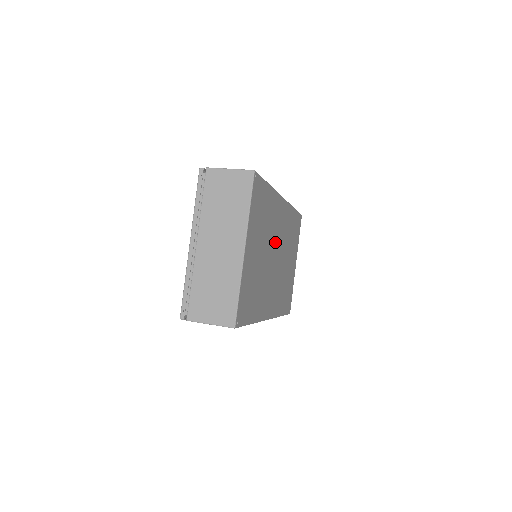
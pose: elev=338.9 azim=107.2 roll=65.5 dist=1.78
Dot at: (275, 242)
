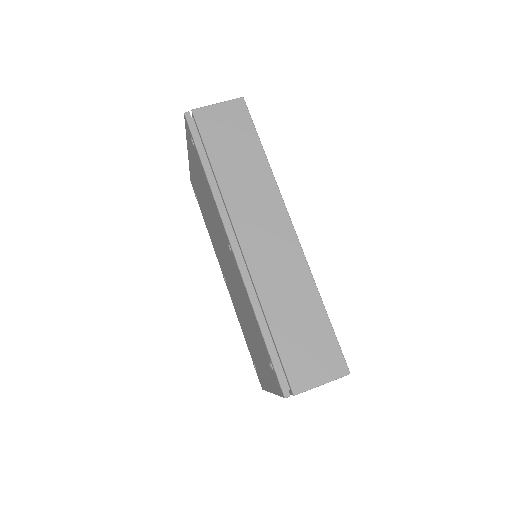
Dot at: occluded
